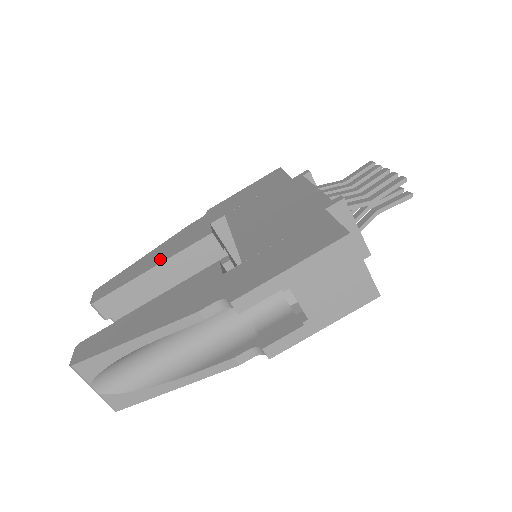
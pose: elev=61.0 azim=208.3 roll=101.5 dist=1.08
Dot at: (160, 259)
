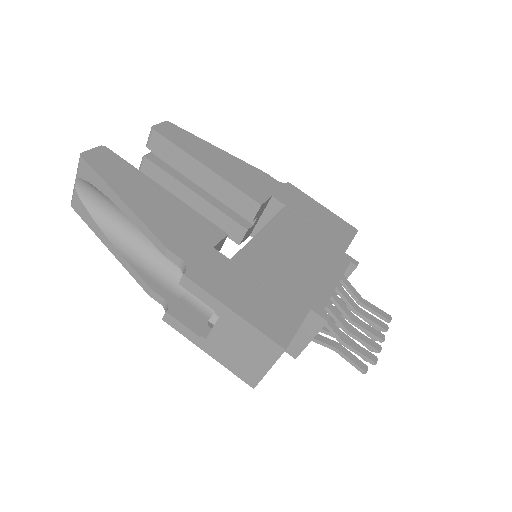
Dot at: (219, 168)
